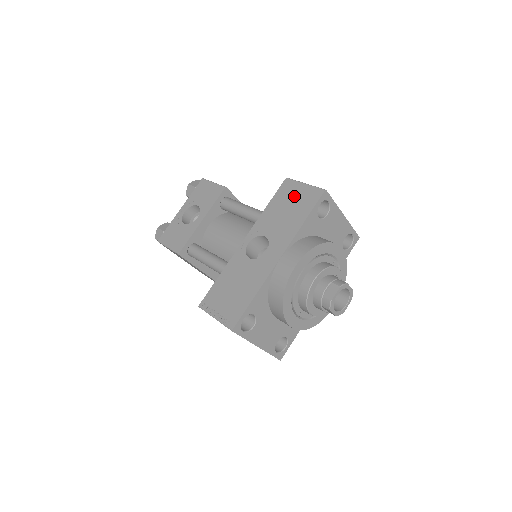
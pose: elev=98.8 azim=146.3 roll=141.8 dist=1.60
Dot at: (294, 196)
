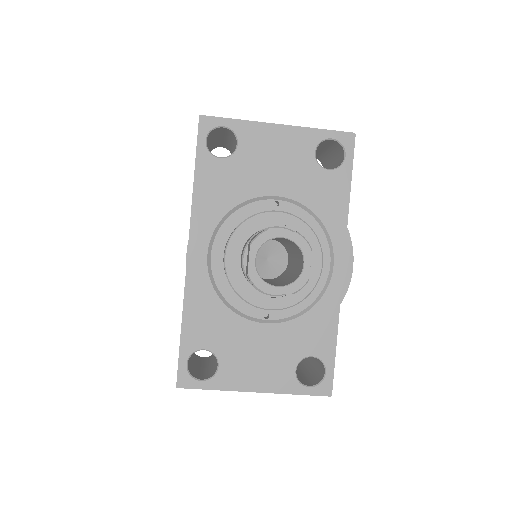
Dot at: occluded
